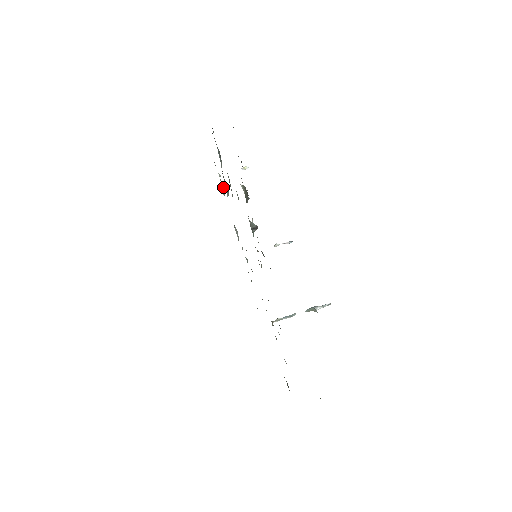
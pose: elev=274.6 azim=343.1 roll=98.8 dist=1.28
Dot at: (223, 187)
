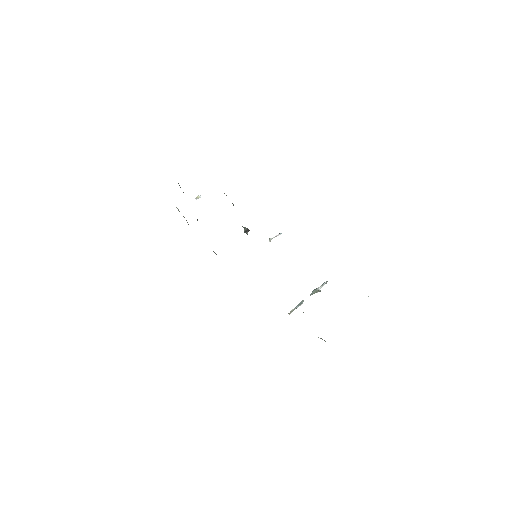
Dot at: occluded
